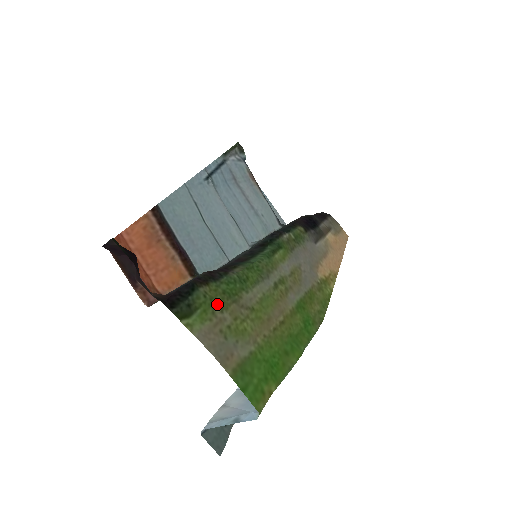
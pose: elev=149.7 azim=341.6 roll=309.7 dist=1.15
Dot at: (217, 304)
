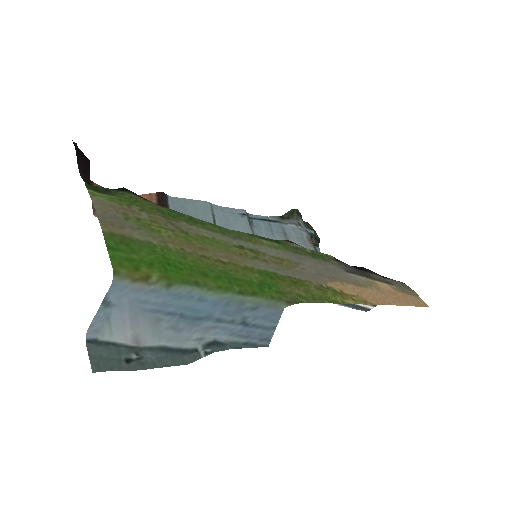
Dot at: (140, 206)
